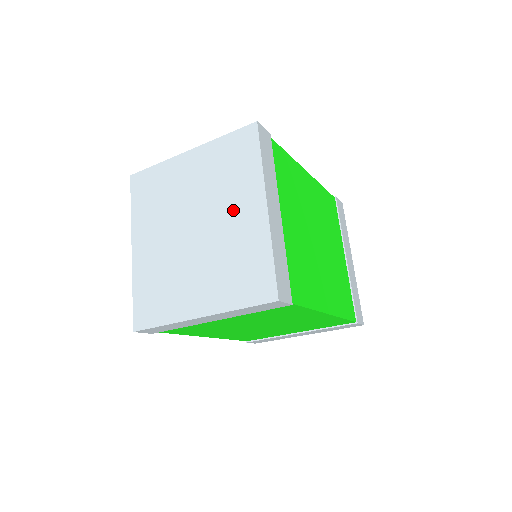
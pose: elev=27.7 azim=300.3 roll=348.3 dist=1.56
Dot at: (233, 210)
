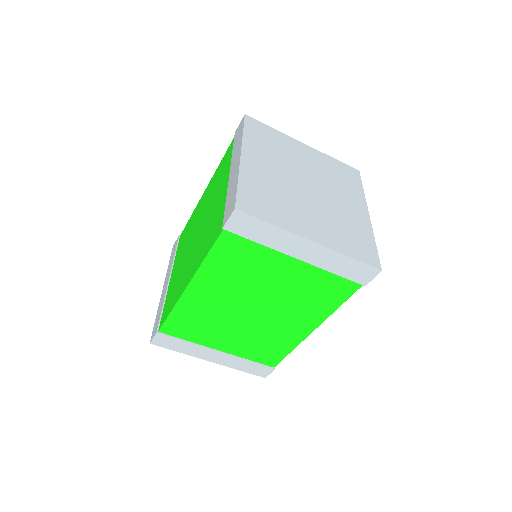
Dot at: (343, 199)
